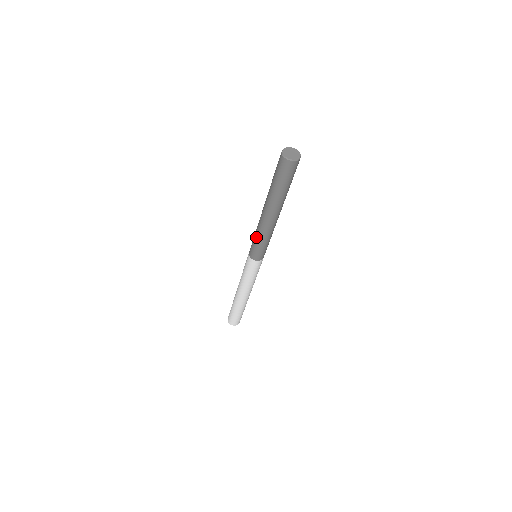
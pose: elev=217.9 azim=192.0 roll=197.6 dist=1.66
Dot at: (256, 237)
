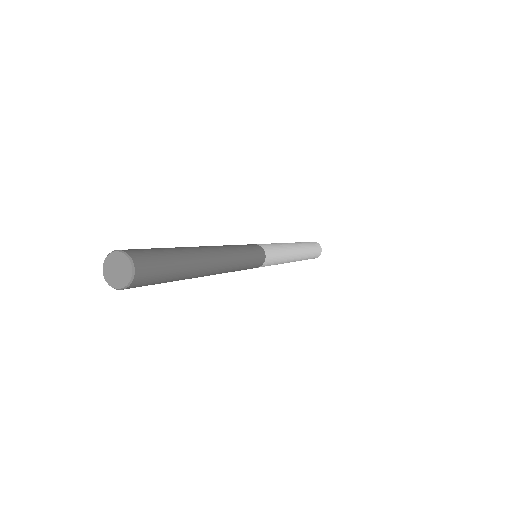
Dot at: occluded
